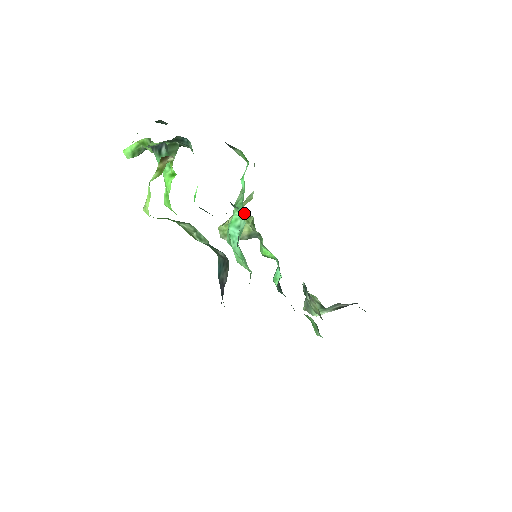
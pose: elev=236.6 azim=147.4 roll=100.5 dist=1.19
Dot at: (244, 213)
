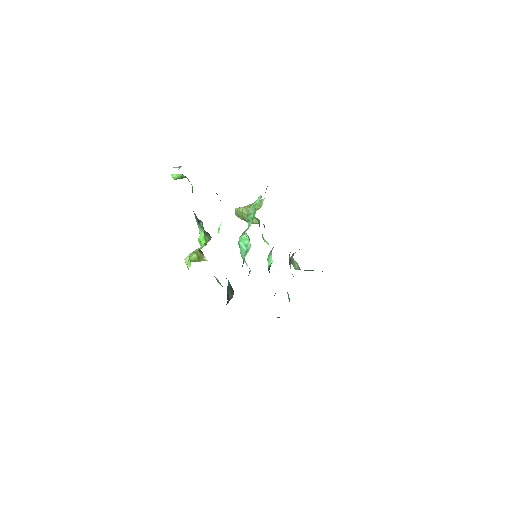
Dot at: occluded
